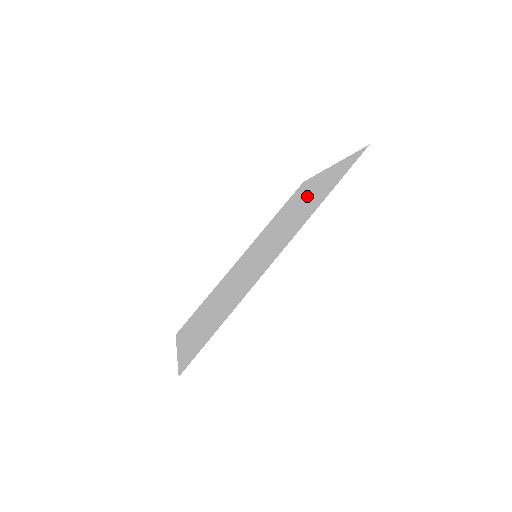
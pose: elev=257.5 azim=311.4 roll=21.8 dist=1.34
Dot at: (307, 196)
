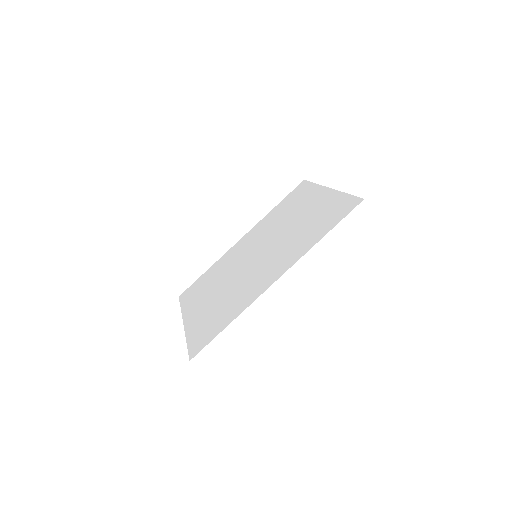
Dot at: (306, 213)
